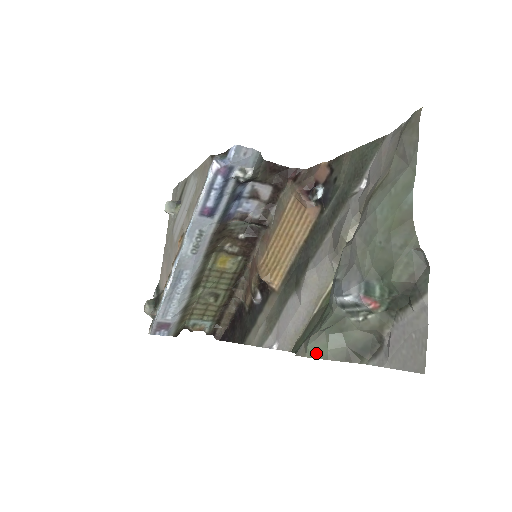
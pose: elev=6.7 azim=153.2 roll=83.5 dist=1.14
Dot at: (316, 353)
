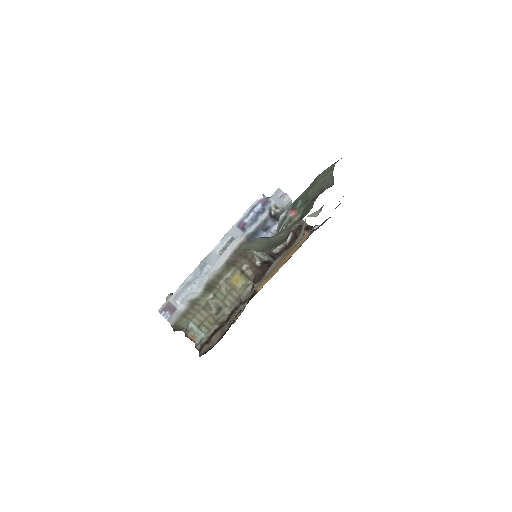
Dot at: (244, 247)
